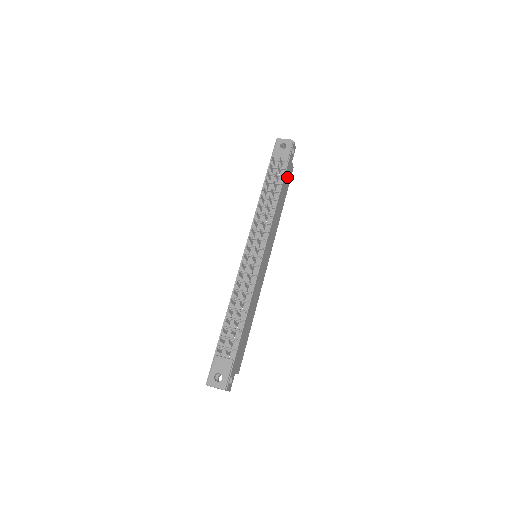
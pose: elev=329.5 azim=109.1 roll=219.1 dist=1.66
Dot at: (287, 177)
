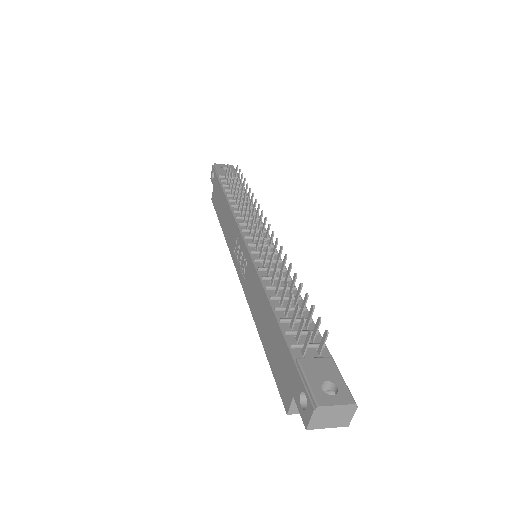
Dot at: occluded
